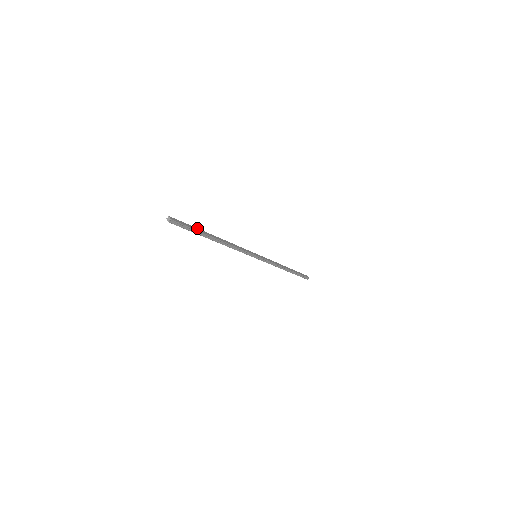
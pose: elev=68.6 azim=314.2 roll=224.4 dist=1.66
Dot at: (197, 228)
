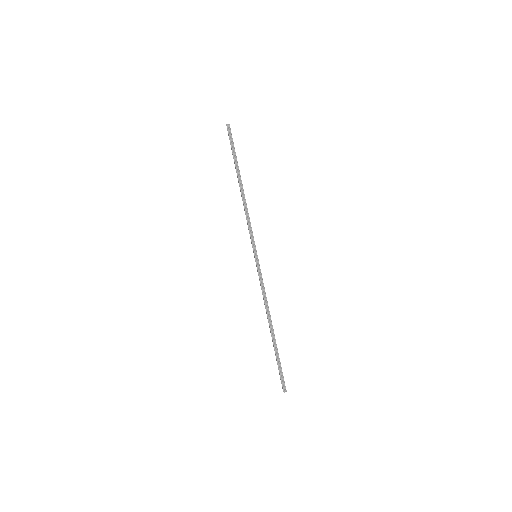
Dot at: occluded
